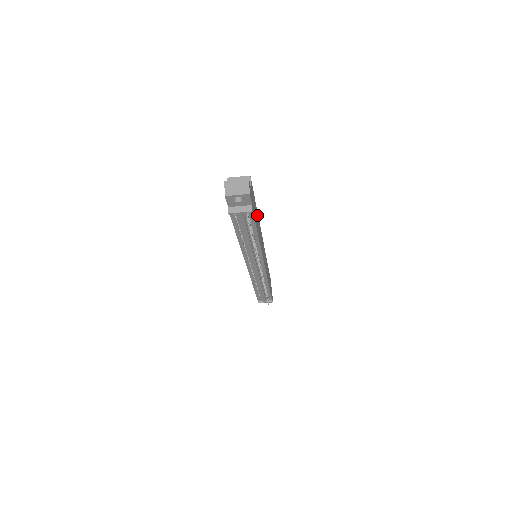
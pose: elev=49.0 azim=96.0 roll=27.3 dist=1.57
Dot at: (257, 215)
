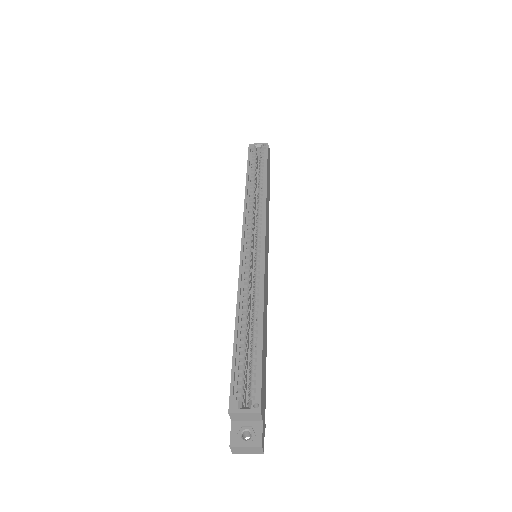
Dot at: (263, 328)
